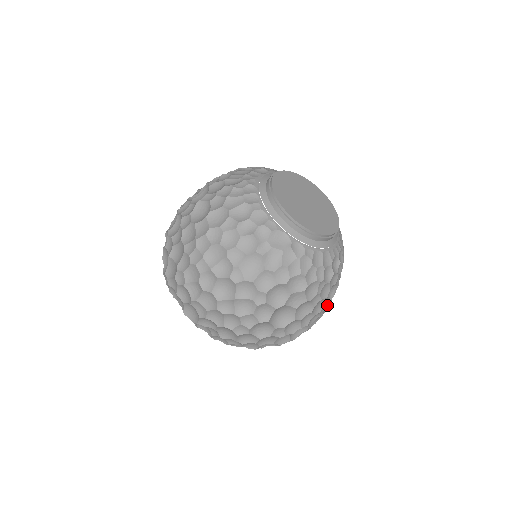
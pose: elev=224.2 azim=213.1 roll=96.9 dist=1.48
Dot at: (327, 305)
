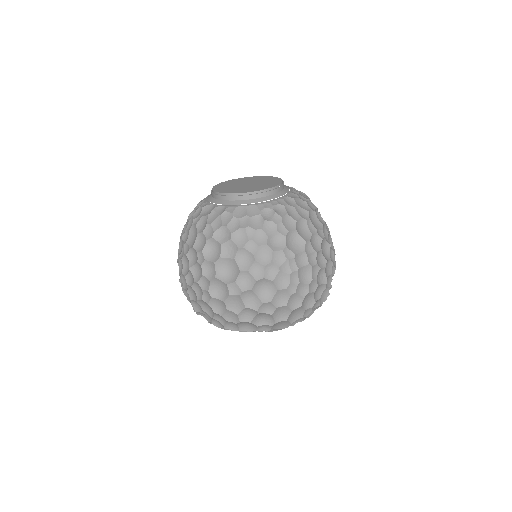
Dot at: (284, 257)
